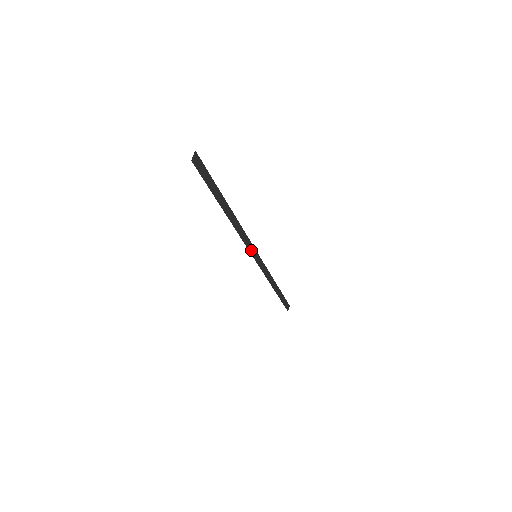
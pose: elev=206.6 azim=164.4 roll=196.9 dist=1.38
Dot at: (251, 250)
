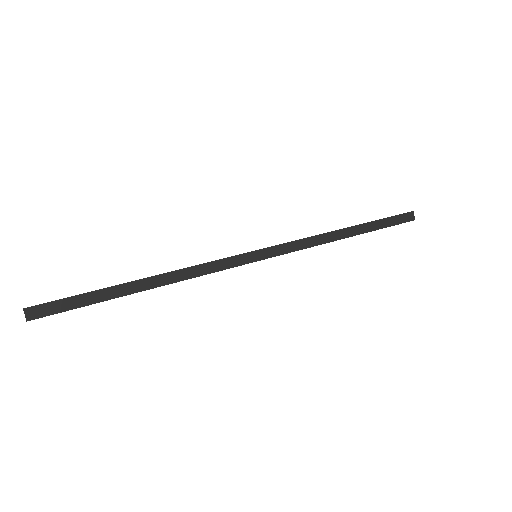
Dot at: (238, 262)
